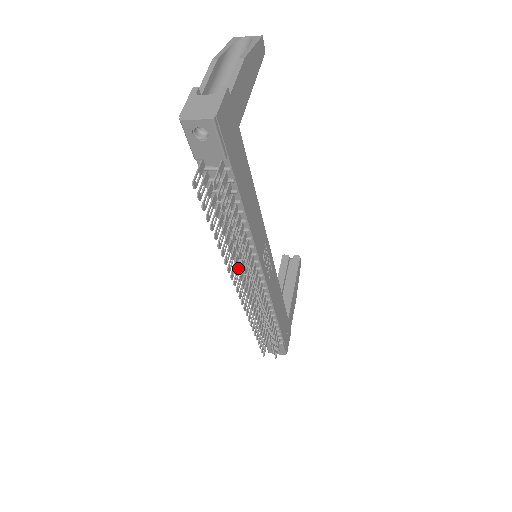
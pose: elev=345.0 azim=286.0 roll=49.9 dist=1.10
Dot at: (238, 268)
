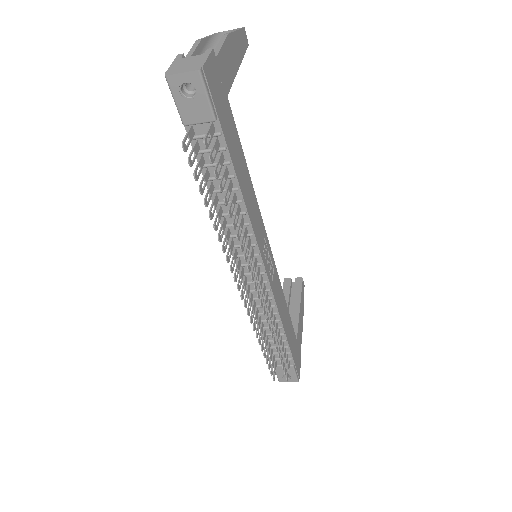
Dot at: (238, 264)
